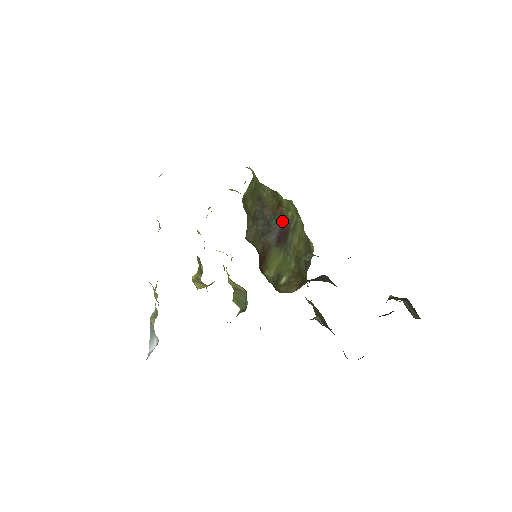
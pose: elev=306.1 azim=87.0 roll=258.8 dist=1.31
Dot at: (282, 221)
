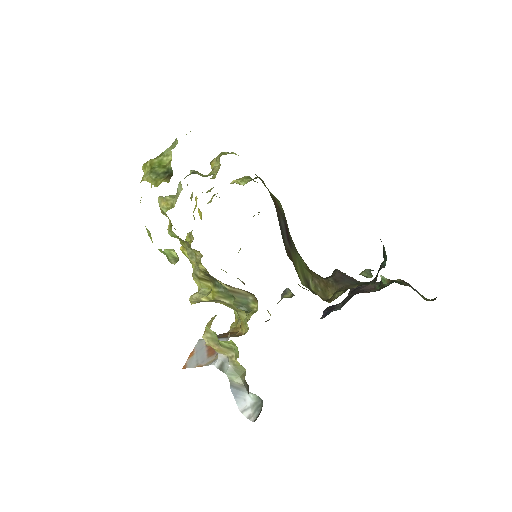
Dot at: (282, 217)
